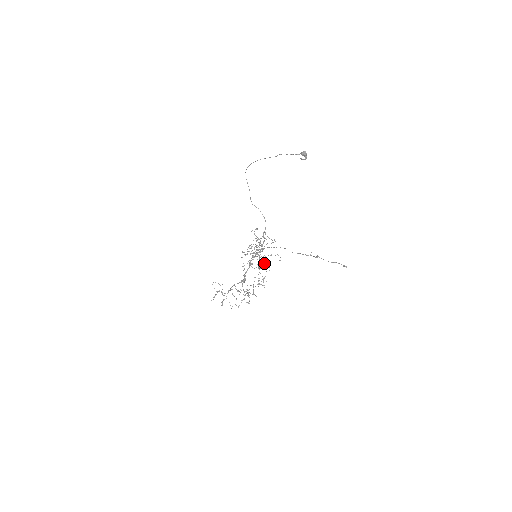
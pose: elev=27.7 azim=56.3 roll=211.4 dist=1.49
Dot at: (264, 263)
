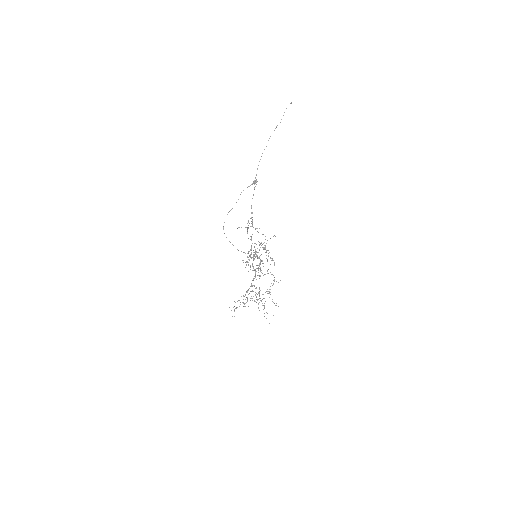
Dot at: occluded
